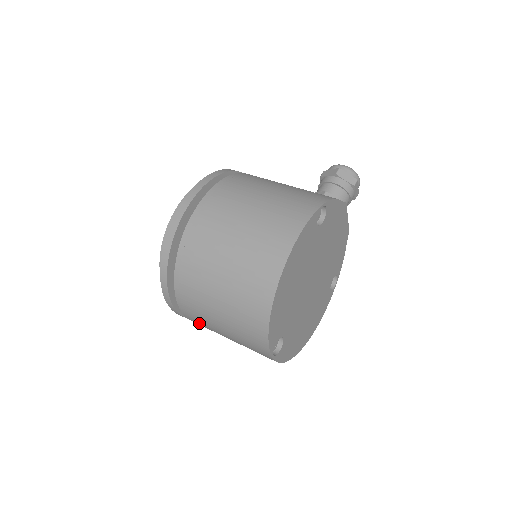
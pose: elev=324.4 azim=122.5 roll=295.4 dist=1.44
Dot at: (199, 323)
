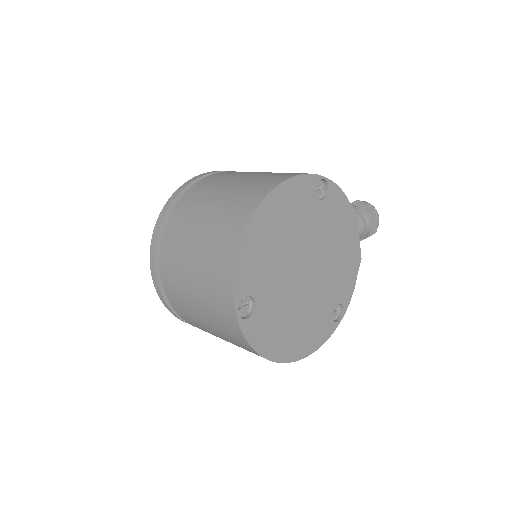
Dot at: (175, 294)
